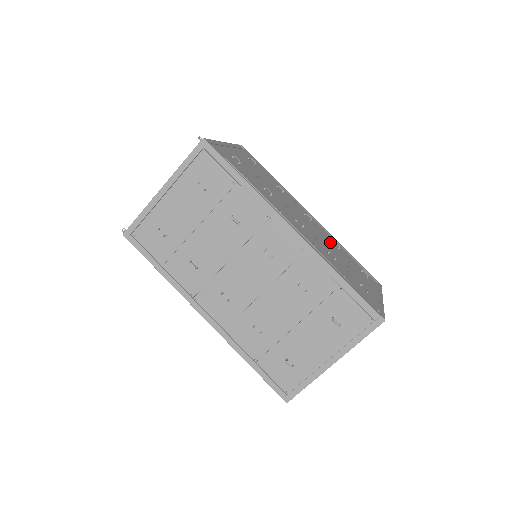
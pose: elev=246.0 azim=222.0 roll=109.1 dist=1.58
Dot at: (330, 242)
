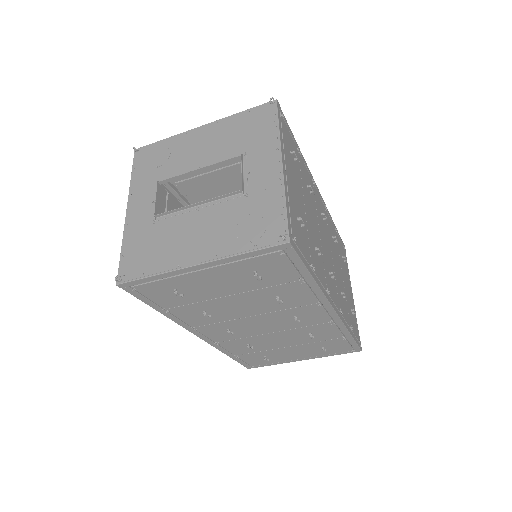
Dot at: (333, 242)
